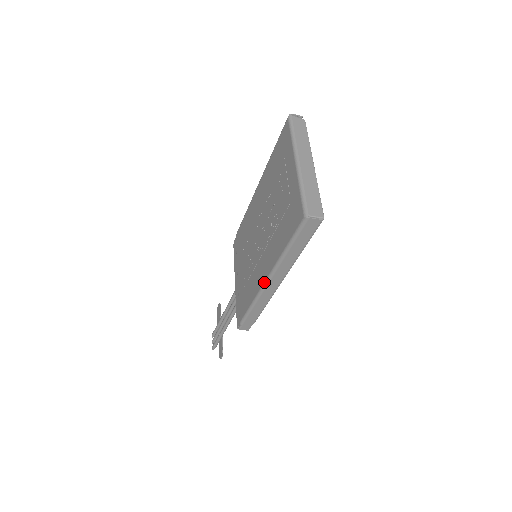
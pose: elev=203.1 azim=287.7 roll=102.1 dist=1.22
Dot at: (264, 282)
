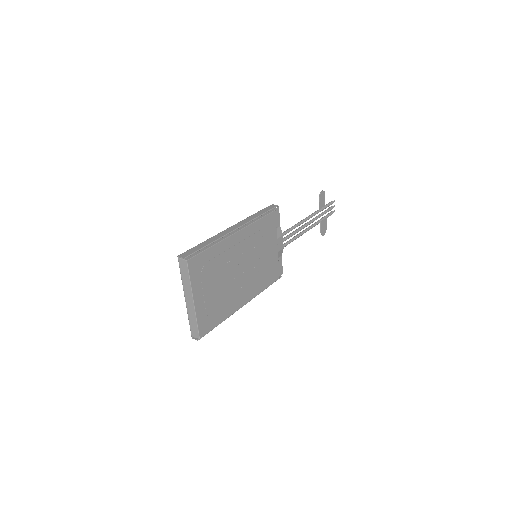
Dot at: occluded
